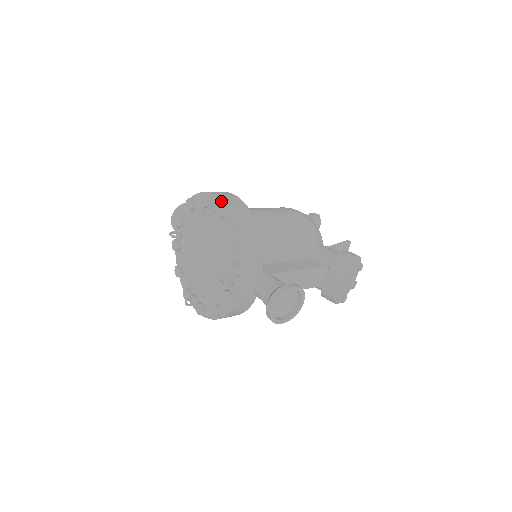
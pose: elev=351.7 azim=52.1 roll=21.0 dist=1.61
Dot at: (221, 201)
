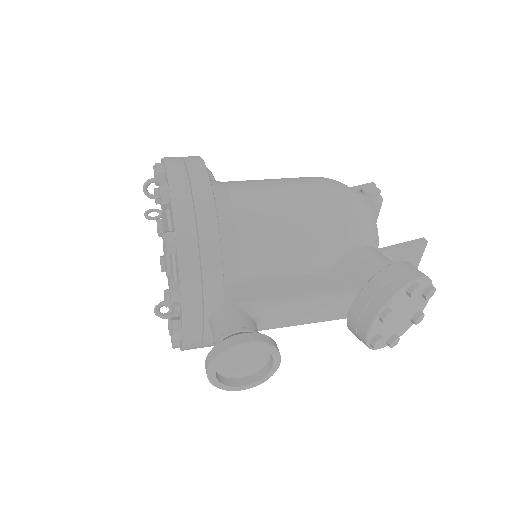
Dot at: (167, 178)
